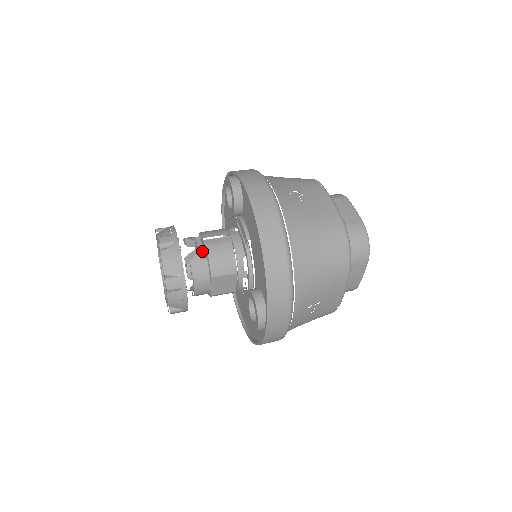
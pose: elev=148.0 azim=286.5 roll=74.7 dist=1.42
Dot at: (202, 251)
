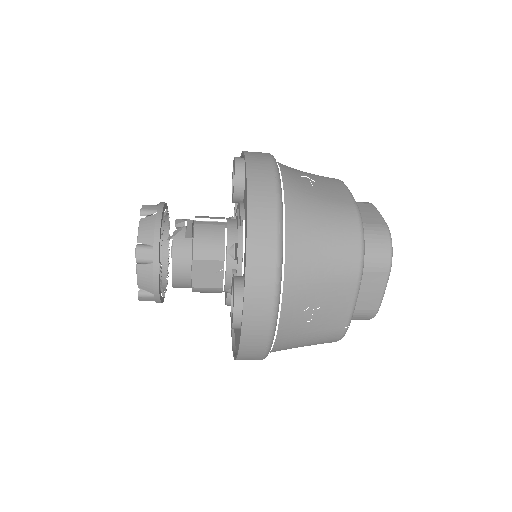
Dot at: (190, 231)
